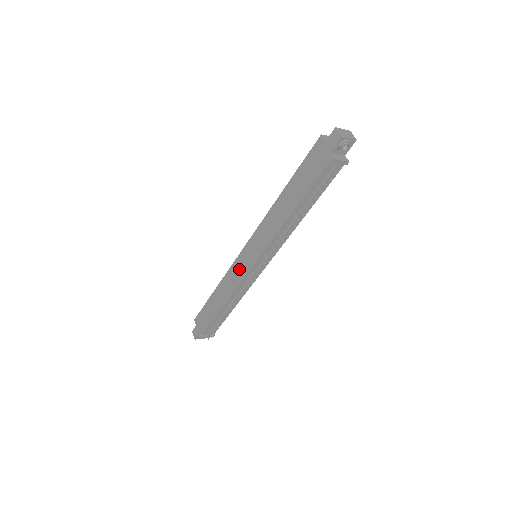
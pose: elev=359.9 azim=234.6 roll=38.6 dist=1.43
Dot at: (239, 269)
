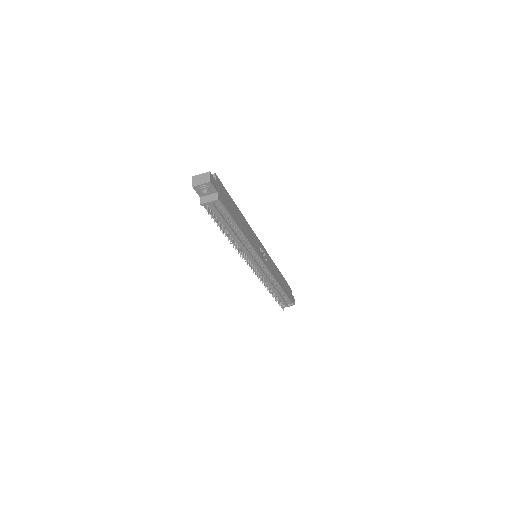
Dot at: occluded
